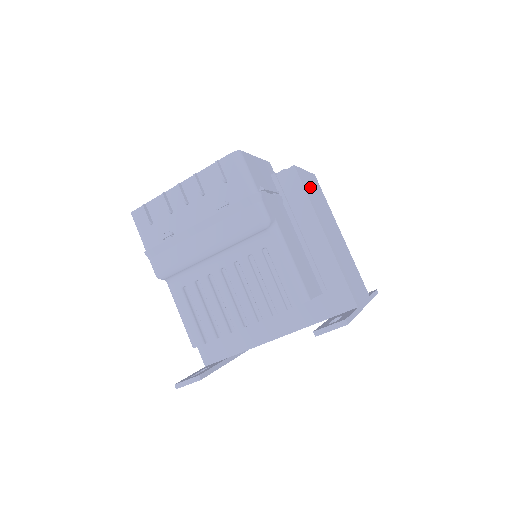
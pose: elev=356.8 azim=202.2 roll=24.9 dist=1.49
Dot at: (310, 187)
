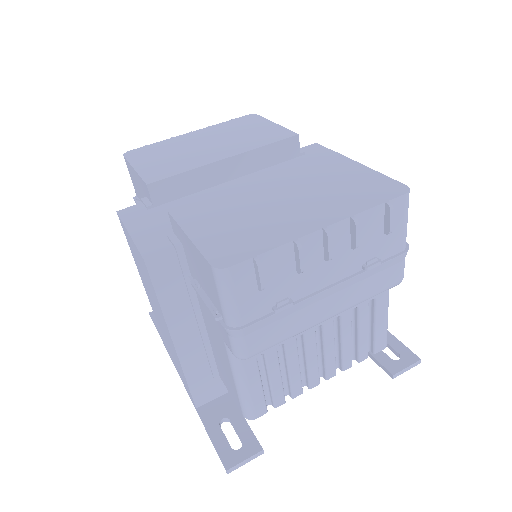
Dot at: occluded
